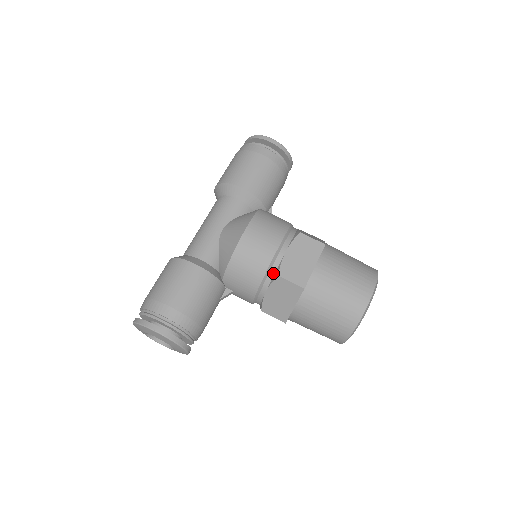
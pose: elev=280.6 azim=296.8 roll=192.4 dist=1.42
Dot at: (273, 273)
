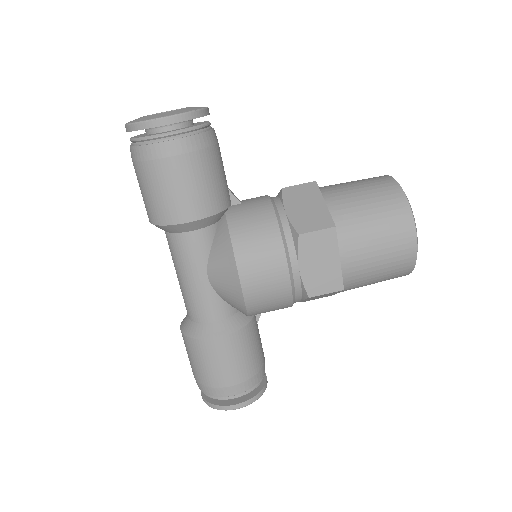
Dot at: (300, 293)
